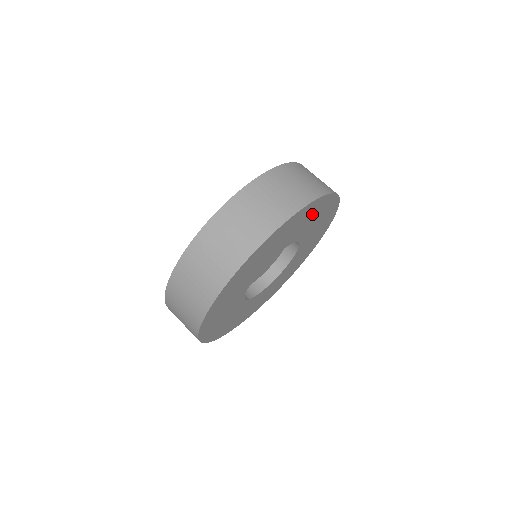
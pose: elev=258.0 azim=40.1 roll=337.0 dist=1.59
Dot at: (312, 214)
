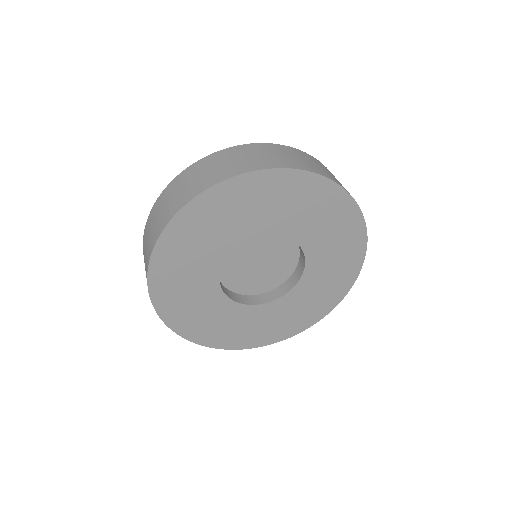
Dot at: (336, 222)
